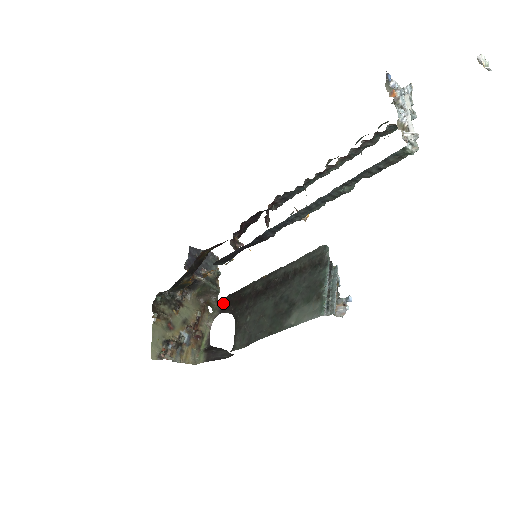
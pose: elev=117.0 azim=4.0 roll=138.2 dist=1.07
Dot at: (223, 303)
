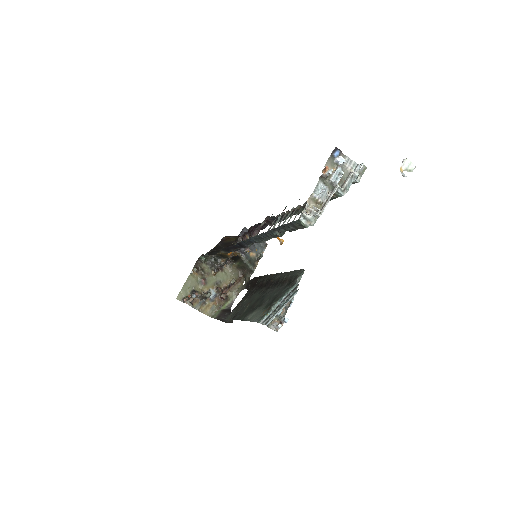
Dot at: (249, 281)
